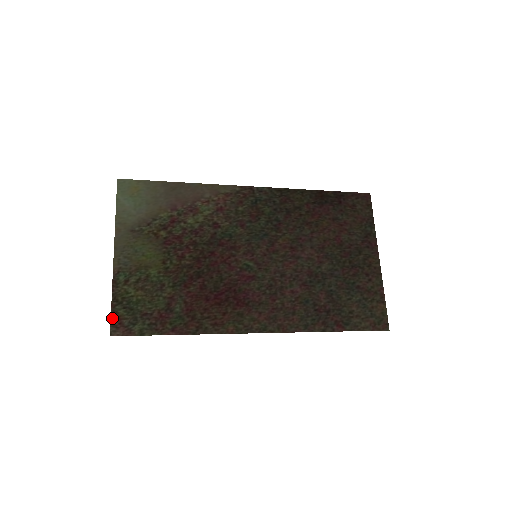
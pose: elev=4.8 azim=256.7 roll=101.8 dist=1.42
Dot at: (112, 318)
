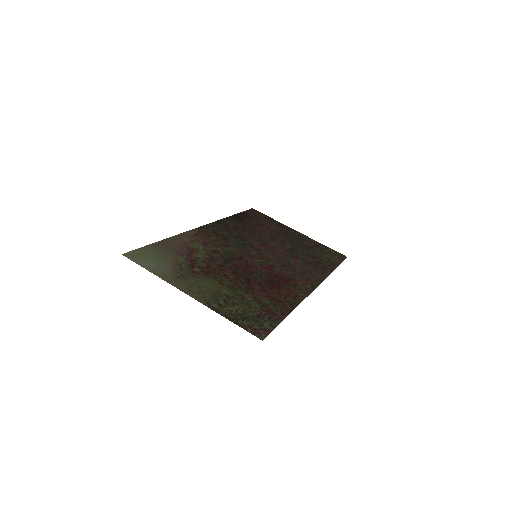
Dot at: (246, 330)
